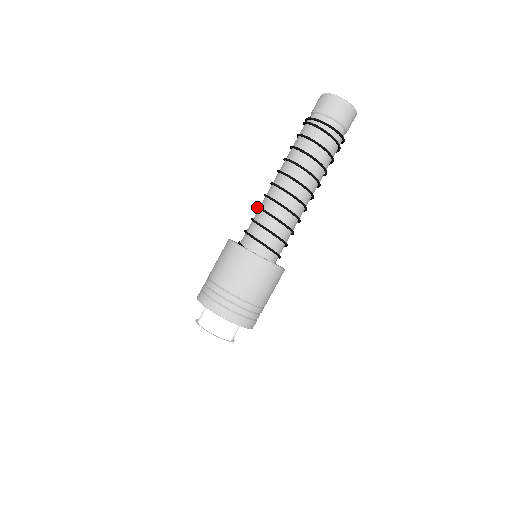
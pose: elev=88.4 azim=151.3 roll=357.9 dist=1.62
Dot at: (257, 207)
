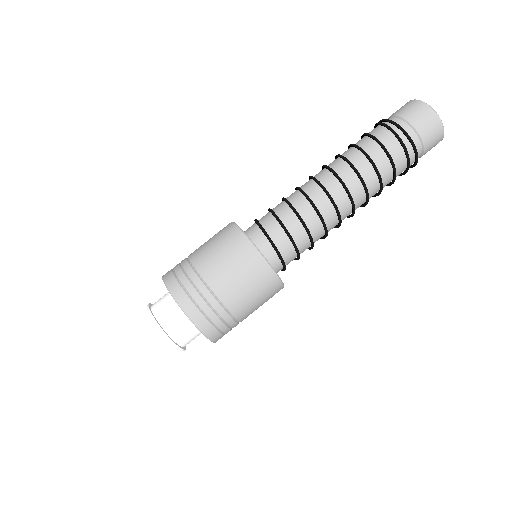
Dot at: (282, 198)
